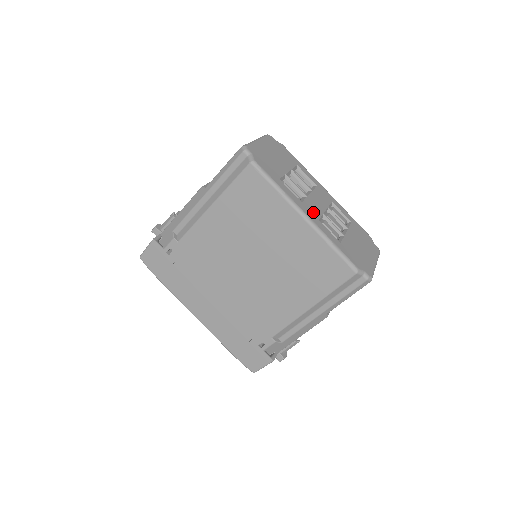
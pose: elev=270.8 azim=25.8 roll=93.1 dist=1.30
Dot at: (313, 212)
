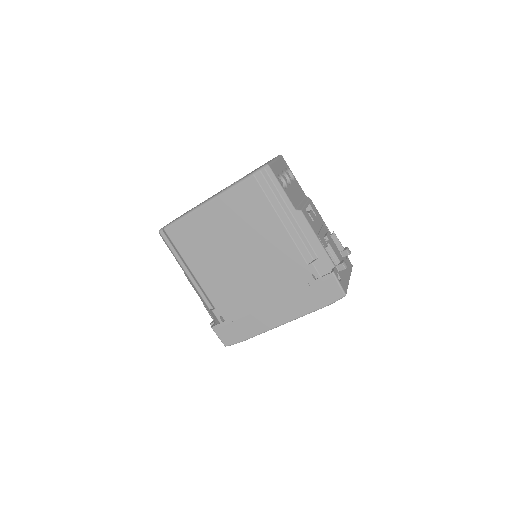
Dot at: occluded
